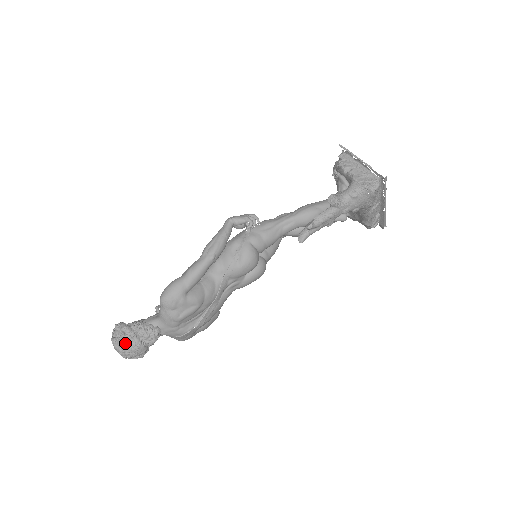
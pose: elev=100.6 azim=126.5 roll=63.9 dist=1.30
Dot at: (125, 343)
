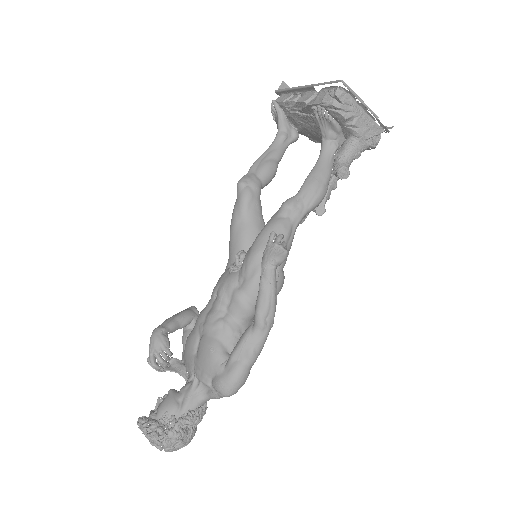
Dot at: (185, 444)
